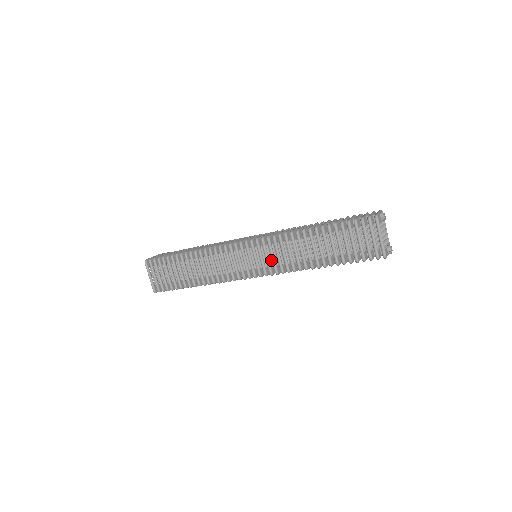
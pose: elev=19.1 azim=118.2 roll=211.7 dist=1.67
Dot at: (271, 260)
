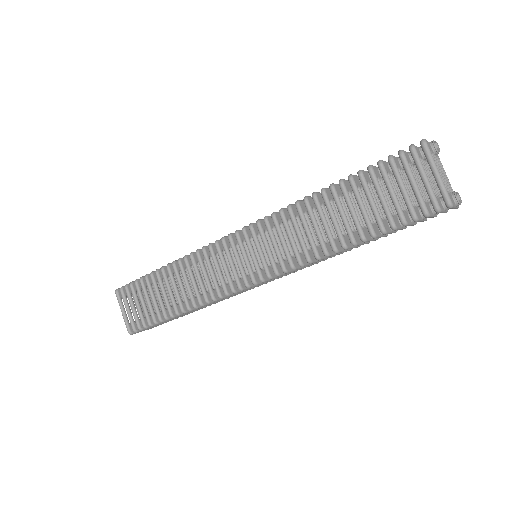
Dot at: (275, 254)
